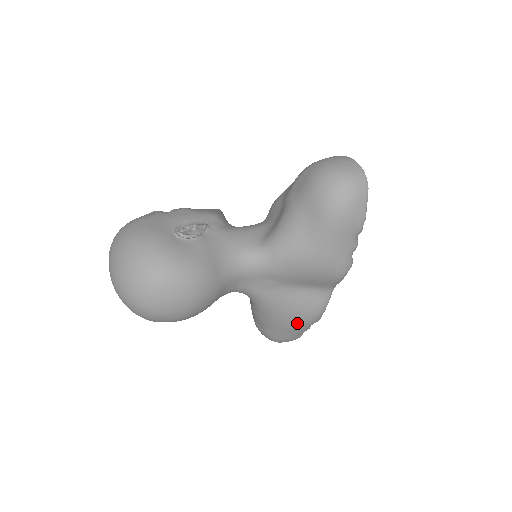
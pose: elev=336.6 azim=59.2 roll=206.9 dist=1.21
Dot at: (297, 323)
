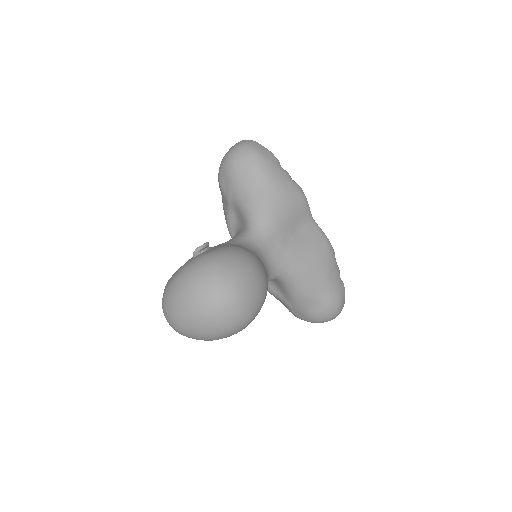
Dot at: (326, 262)
